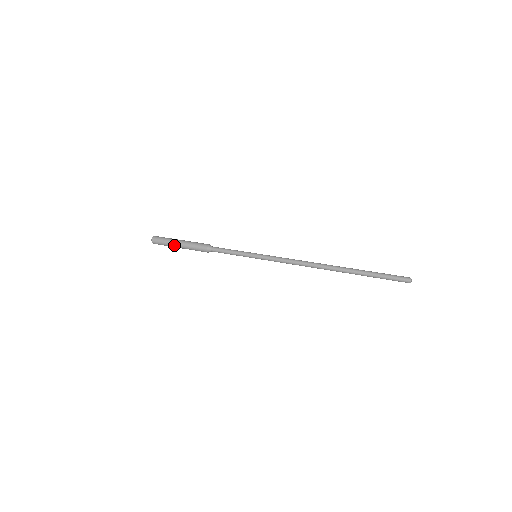
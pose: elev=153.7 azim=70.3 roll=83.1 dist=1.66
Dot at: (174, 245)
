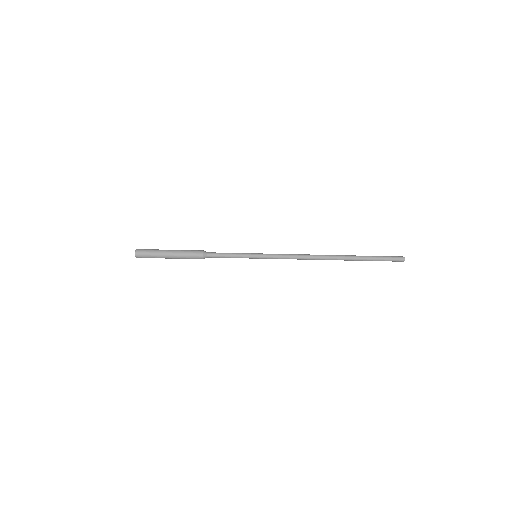
Dot at: (164, 251)
